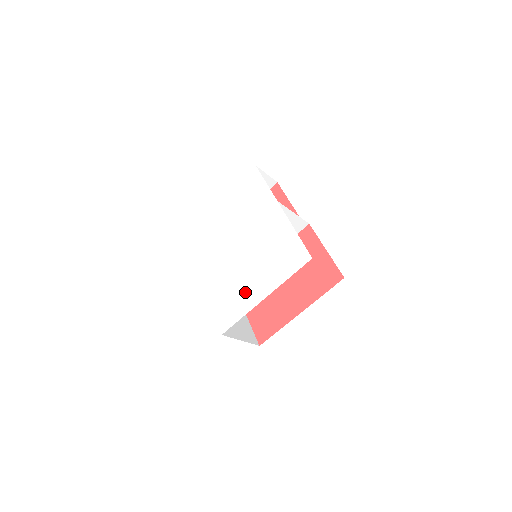
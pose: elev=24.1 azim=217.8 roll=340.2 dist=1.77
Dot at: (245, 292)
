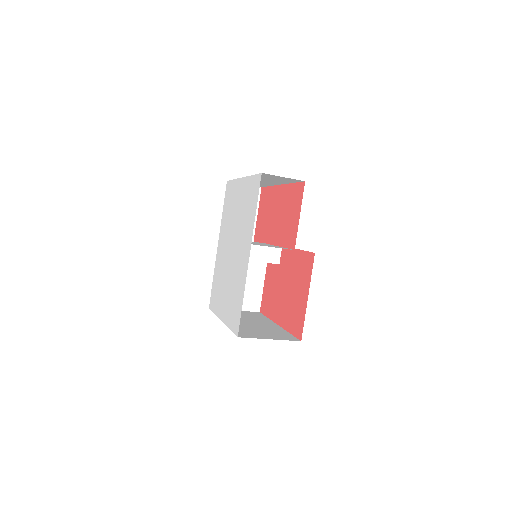
Dot at: (220, 297)
